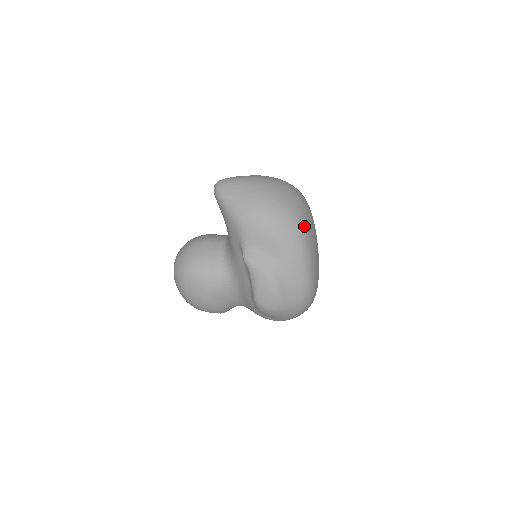
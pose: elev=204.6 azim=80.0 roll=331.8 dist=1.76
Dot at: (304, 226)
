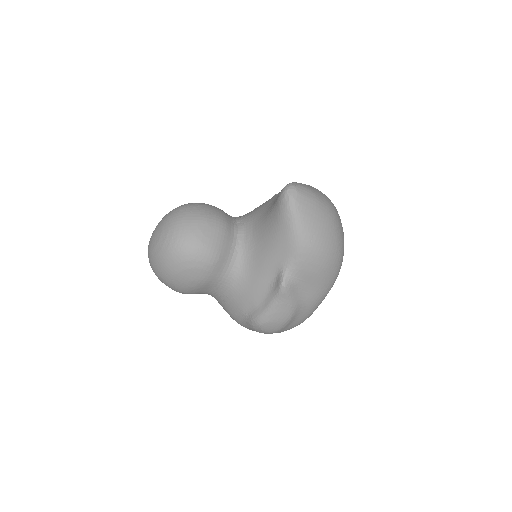
Dot at: occluded
